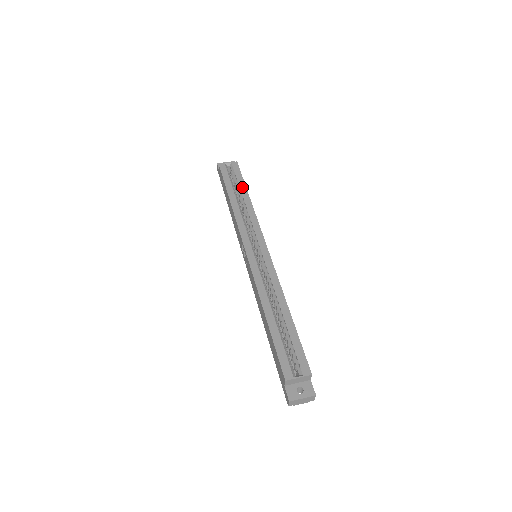
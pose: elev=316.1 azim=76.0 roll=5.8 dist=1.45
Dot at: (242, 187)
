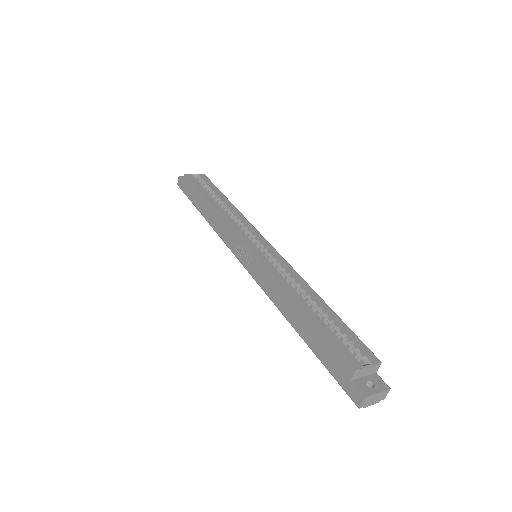
Dot at: (219, 194)
